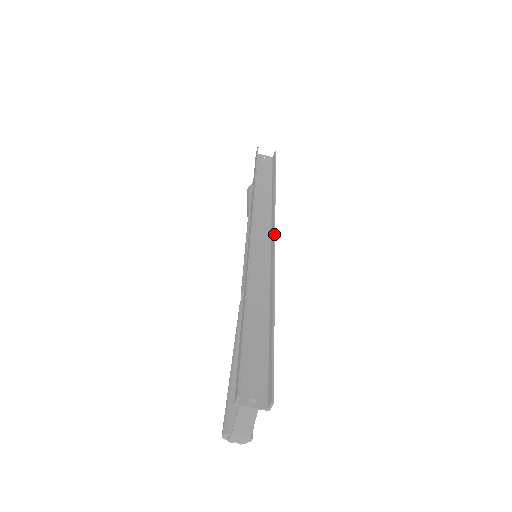
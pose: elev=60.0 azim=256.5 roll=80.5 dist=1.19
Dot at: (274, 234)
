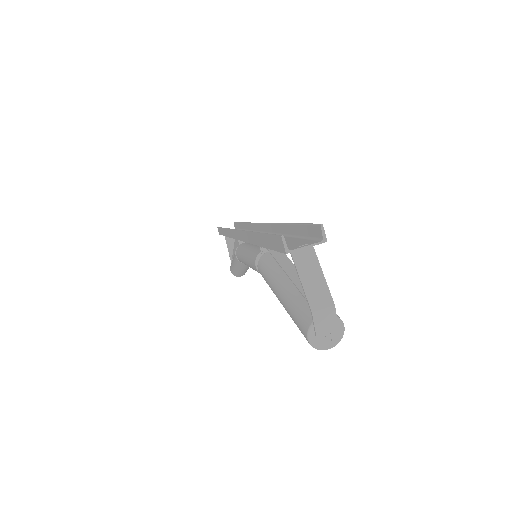
Dot at: (258, 223)
